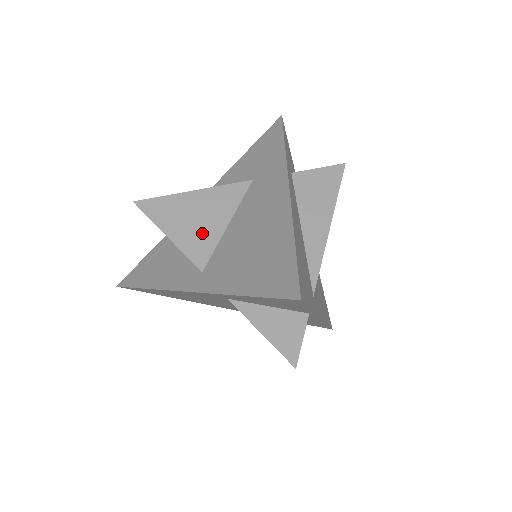
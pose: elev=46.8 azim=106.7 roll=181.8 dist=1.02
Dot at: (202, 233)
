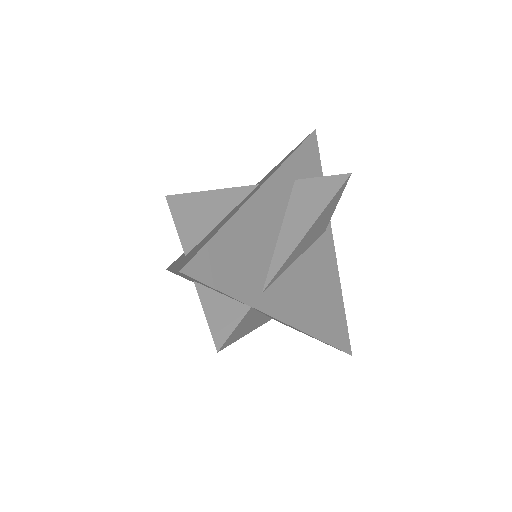
Dot at: (200, 225)
